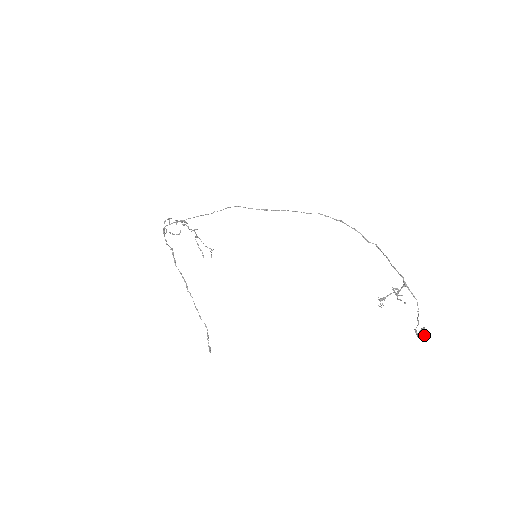
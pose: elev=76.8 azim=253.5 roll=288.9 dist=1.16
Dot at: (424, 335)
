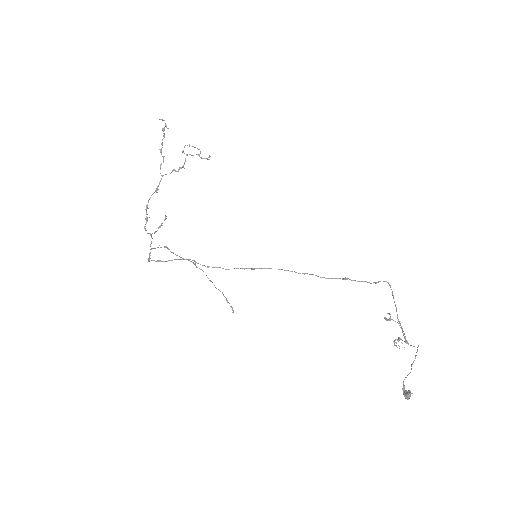
Dot at: occluded
